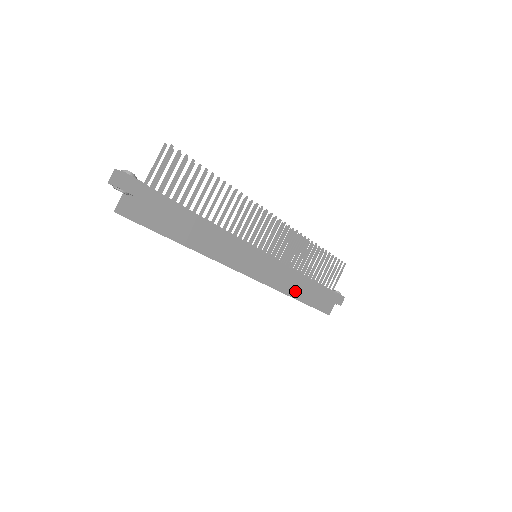
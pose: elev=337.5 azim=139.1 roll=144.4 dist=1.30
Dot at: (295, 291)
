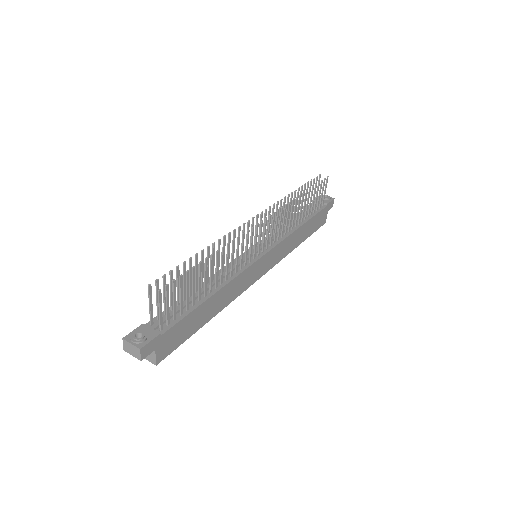
Dot at: (295, 243)
